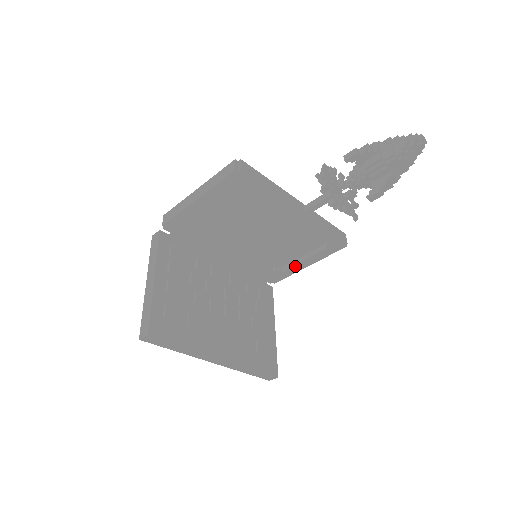
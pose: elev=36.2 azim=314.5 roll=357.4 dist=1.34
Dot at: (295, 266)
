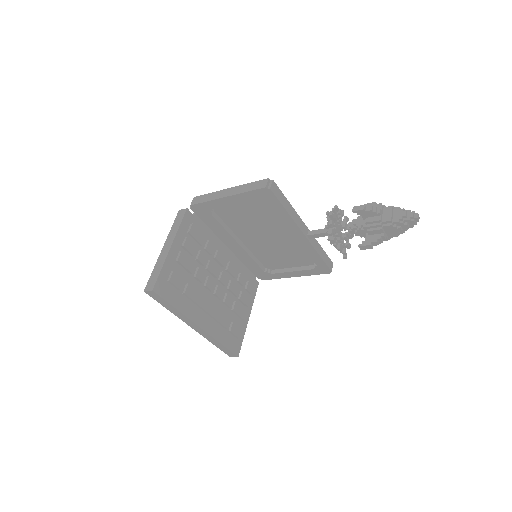
Dot at: (283, 273)
